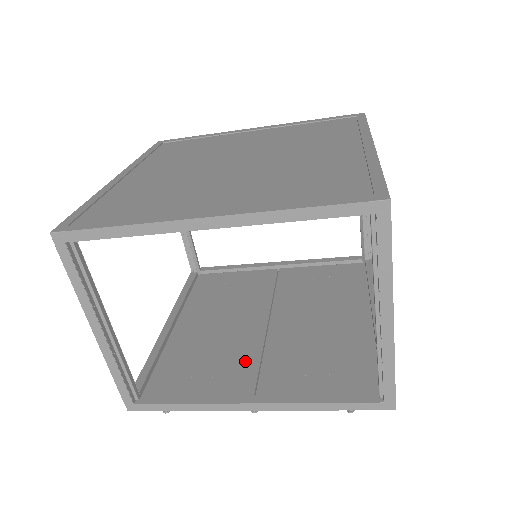
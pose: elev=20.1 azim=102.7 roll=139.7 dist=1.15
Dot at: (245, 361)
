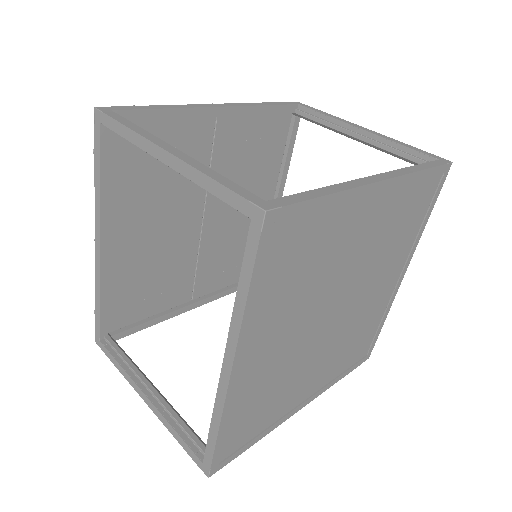
Dot at: (185, 271)
